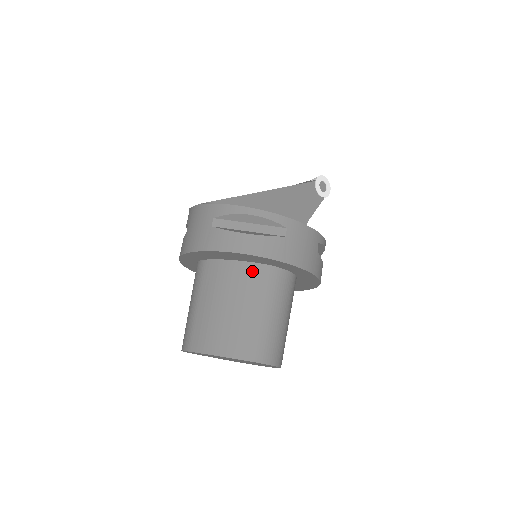
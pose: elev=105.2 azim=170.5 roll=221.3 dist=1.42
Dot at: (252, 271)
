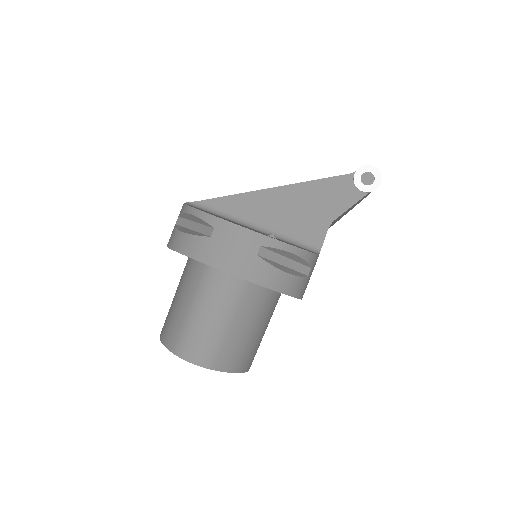
Dot at: (197, 269)
